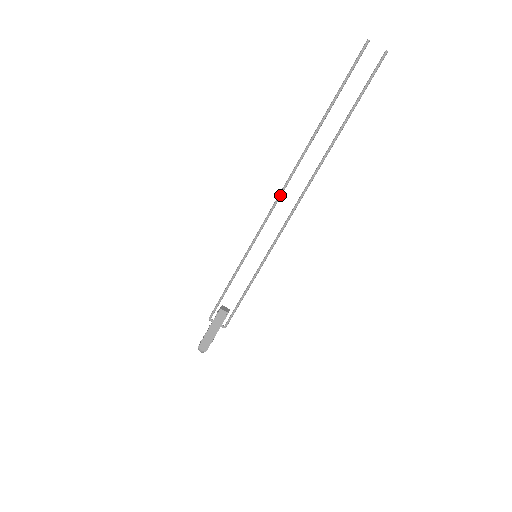
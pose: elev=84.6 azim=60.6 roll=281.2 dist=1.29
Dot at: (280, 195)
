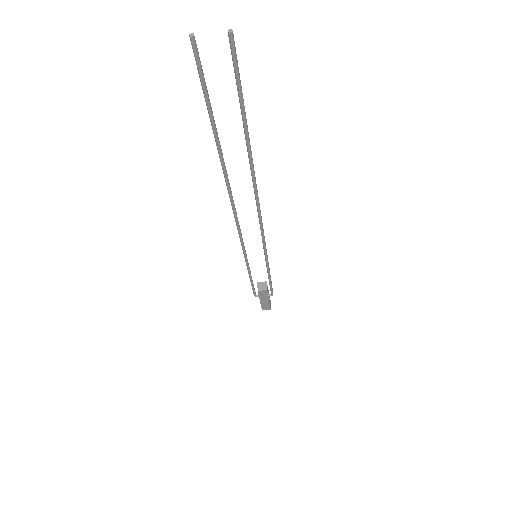
Dot at: (236, 218)
